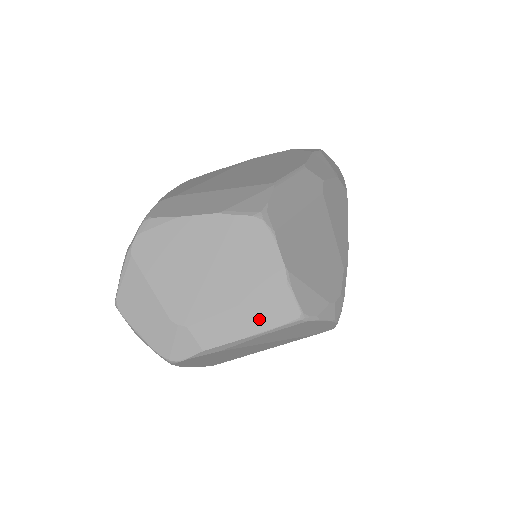
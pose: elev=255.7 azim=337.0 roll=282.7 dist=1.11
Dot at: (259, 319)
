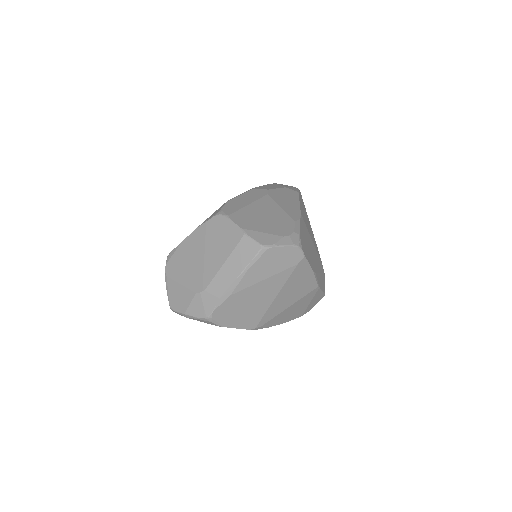
Dot at: (239, 262)
